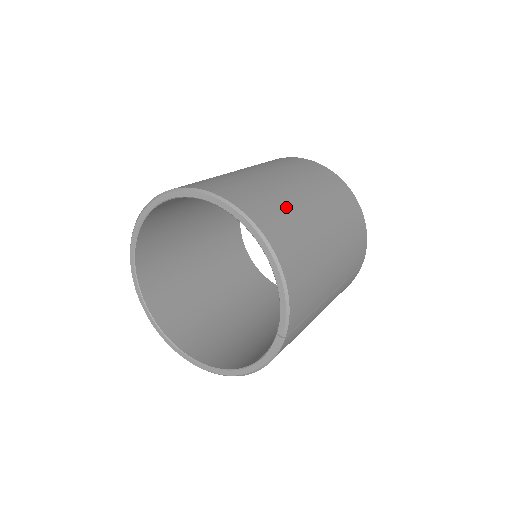
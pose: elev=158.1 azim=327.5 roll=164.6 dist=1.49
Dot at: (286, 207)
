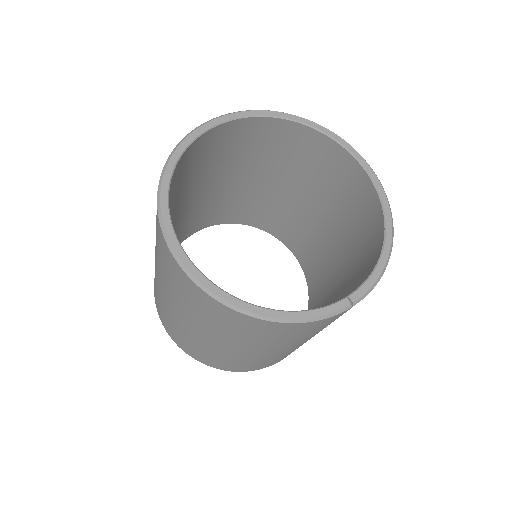
Dot at: occluded
